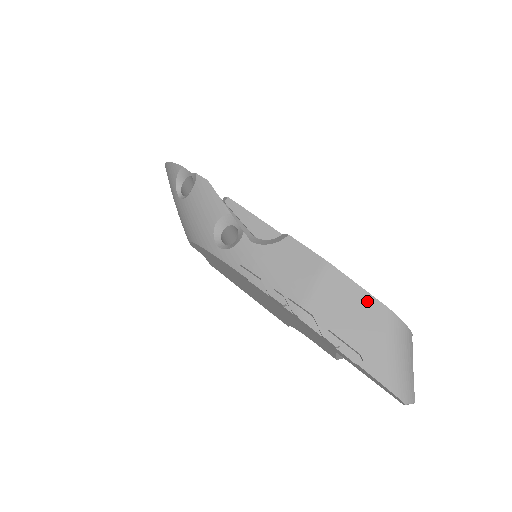
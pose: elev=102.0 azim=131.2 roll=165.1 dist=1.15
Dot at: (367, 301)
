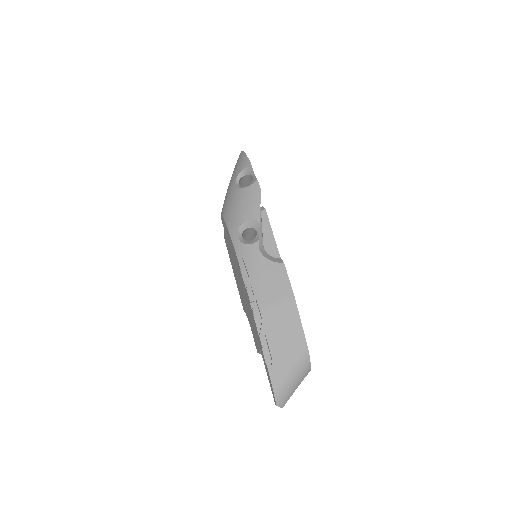
Dot at: (299, 335)
